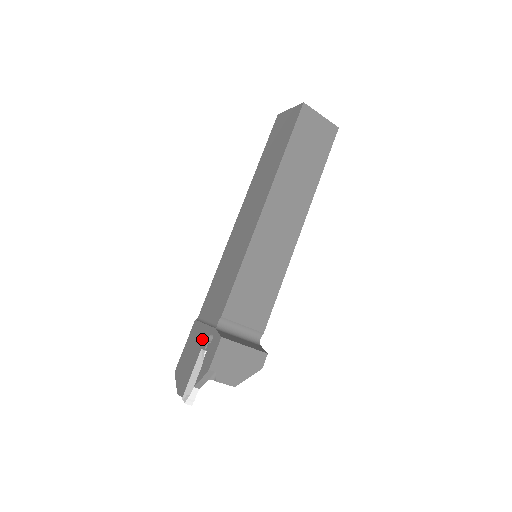
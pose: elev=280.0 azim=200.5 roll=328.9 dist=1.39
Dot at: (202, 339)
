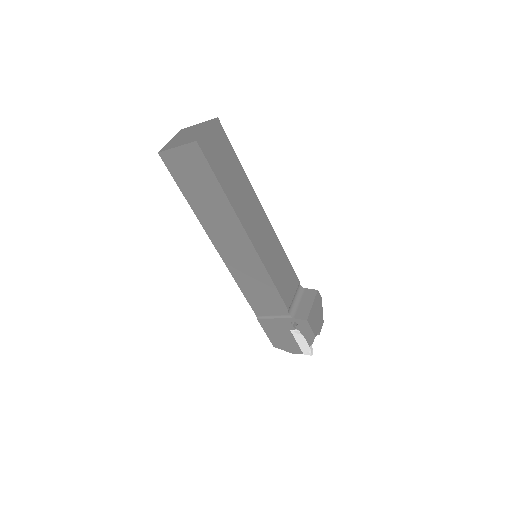
Dot at: (284, 326)
